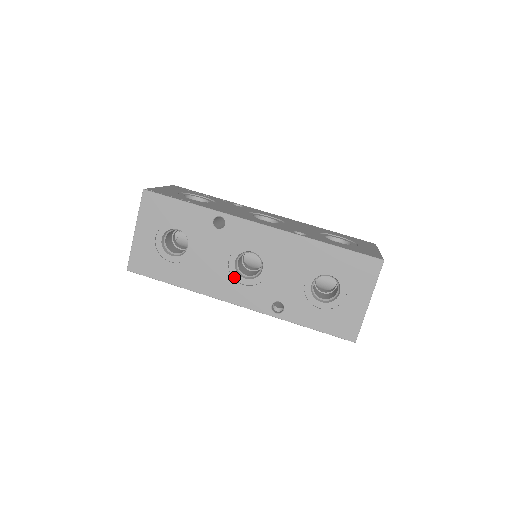
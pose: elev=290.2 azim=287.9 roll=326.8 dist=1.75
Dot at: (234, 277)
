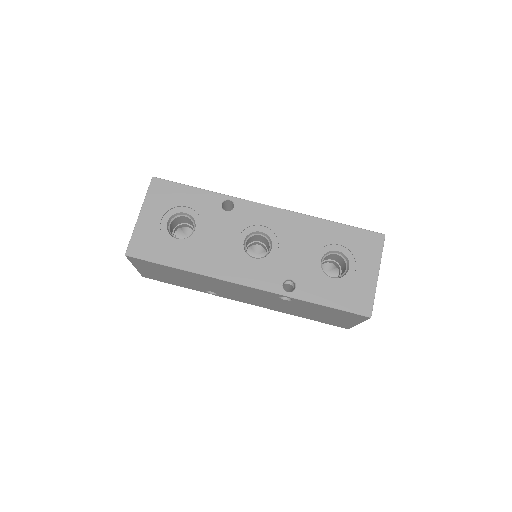
Dot at: (243, 257)
